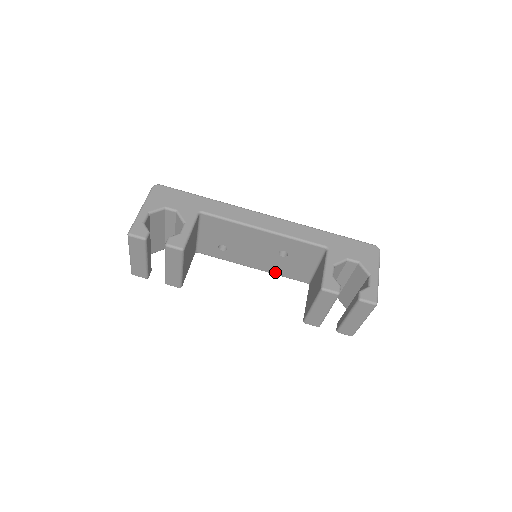
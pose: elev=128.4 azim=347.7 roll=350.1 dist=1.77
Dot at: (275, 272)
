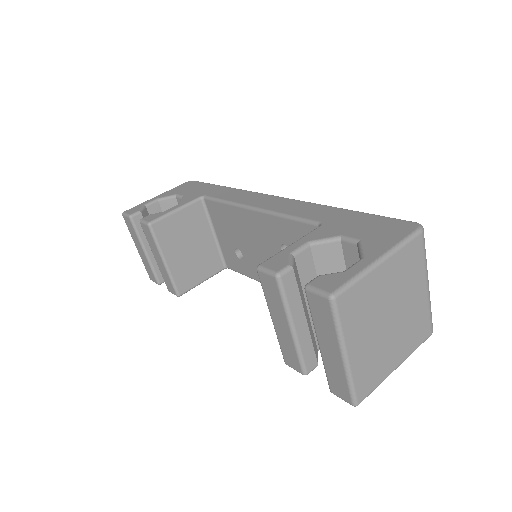
Dot at: occluded
